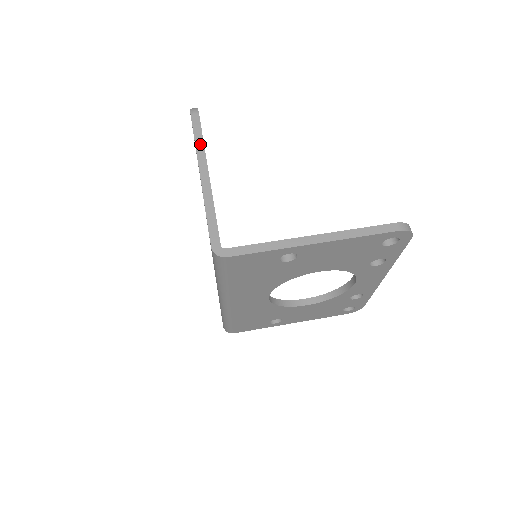
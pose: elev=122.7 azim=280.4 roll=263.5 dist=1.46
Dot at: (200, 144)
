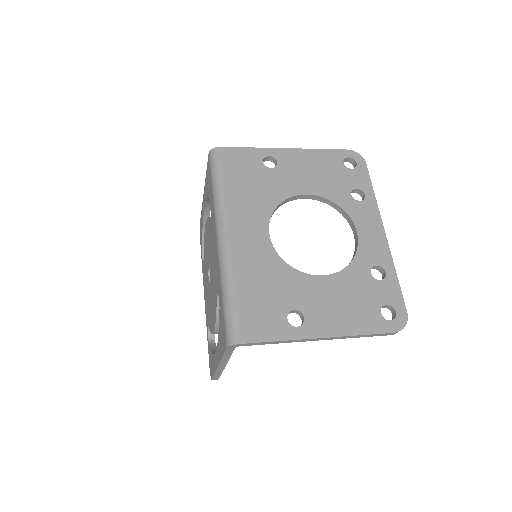
Dot at: occluded
